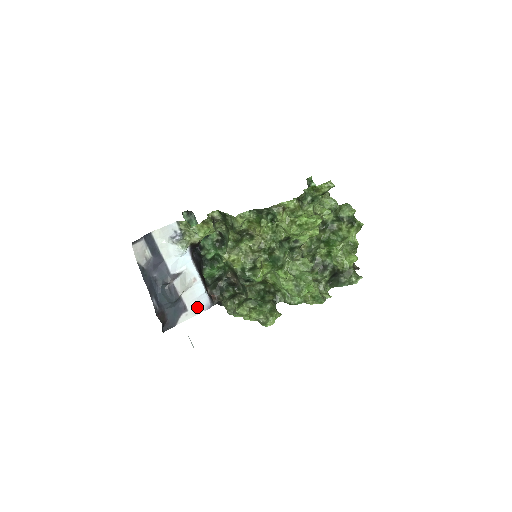
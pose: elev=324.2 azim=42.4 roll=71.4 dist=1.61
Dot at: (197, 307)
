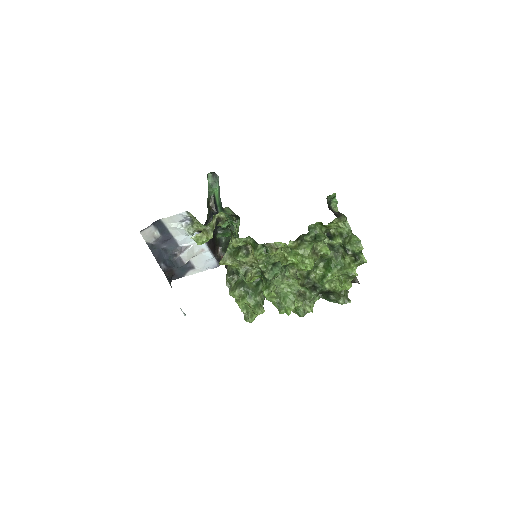
Dot at: (204, 266)
